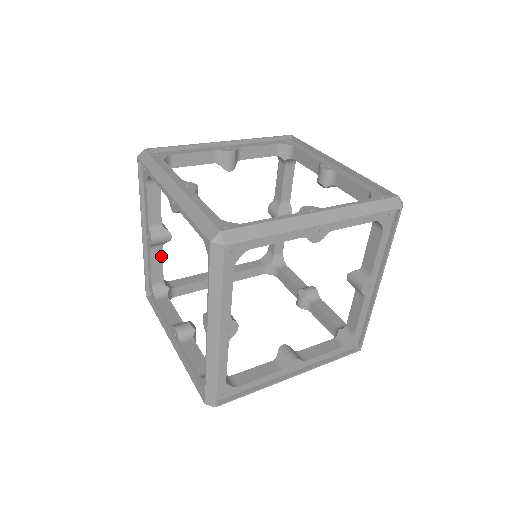
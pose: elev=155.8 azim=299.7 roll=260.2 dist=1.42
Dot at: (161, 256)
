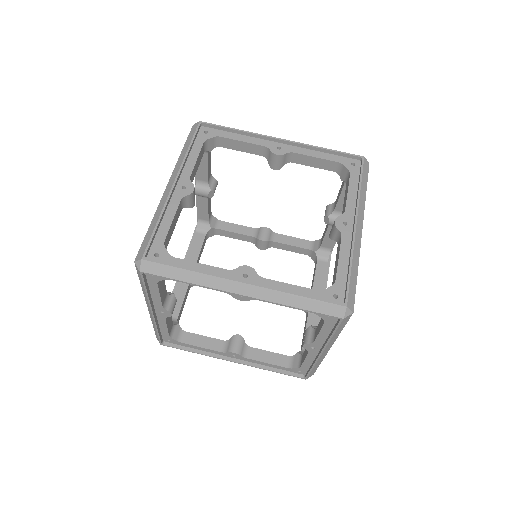
Dot at: (193, 177)
